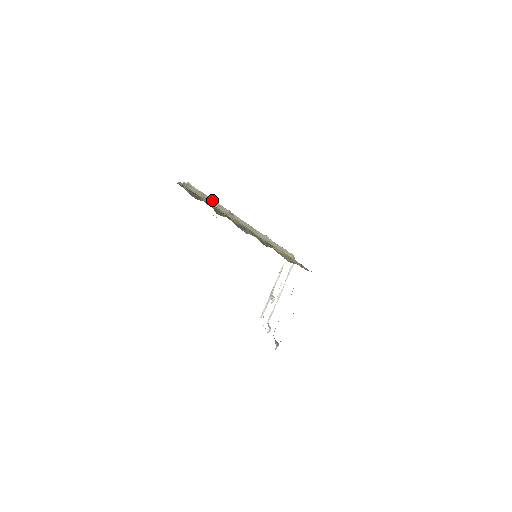
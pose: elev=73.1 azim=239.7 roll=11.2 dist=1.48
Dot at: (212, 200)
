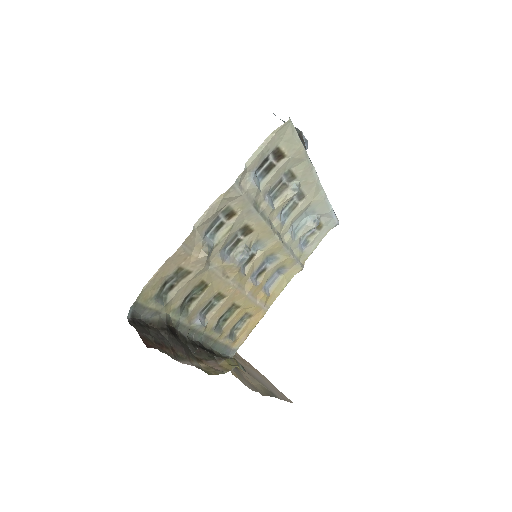
Dot at: (299, 158)
